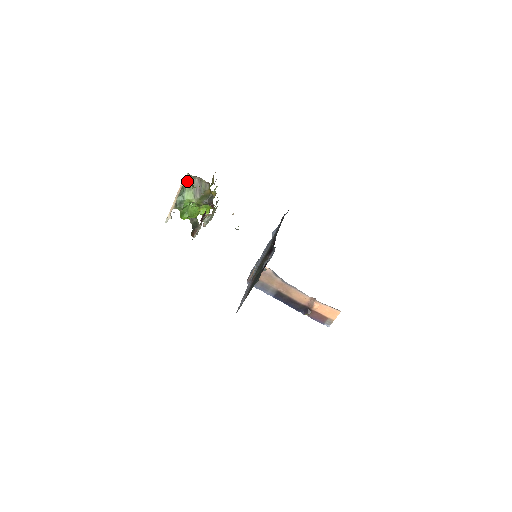
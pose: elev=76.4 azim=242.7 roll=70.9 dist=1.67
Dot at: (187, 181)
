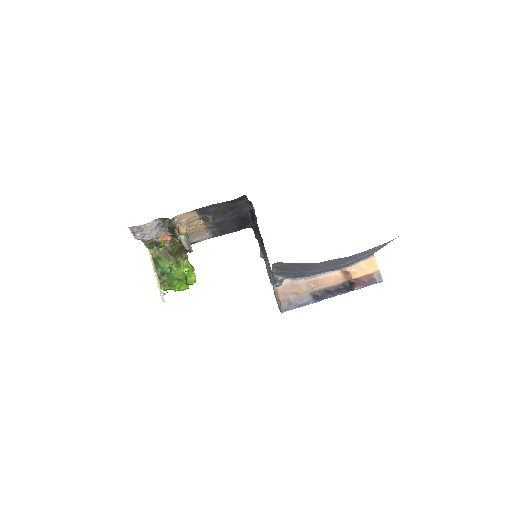
Dot at: (155, 257)
